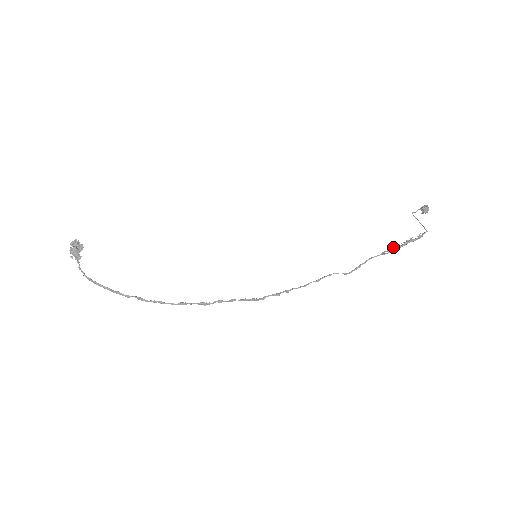
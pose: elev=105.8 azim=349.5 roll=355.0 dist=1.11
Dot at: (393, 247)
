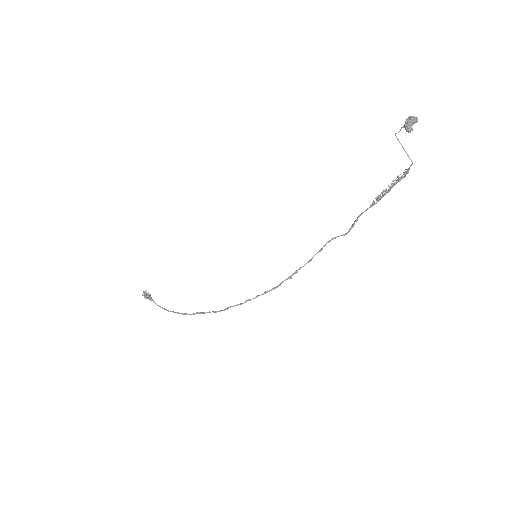
Dot at: (379, 196)
